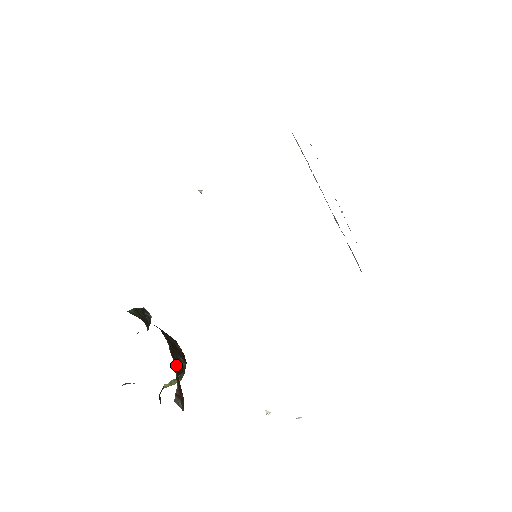
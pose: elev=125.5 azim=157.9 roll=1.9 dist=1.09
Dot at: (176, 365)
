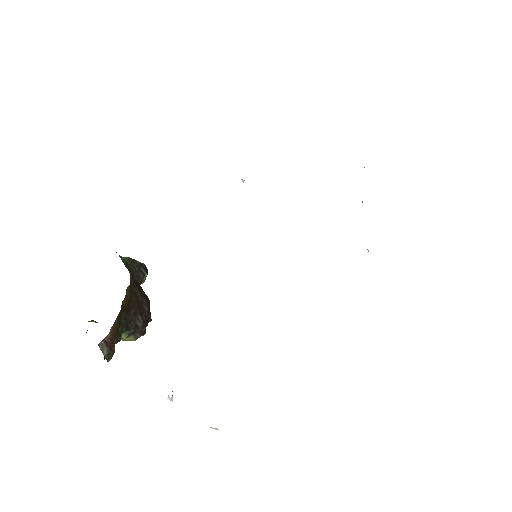
Dot at: (128, 319)
